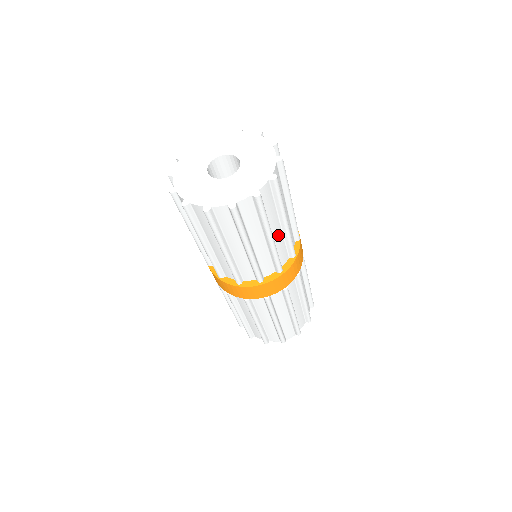
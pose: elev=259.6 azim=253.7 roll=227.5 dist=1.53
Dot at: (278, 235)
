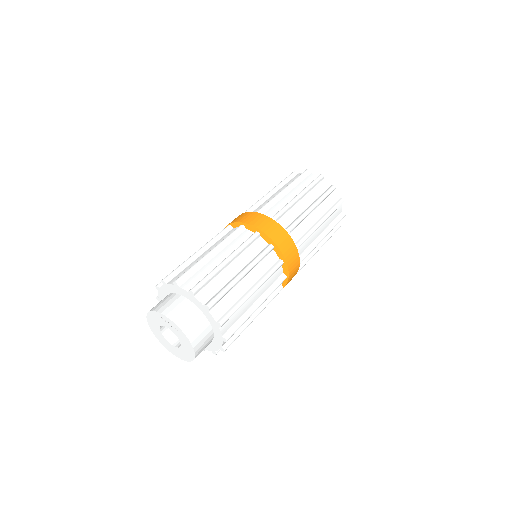
Dot at: (311, 220)
